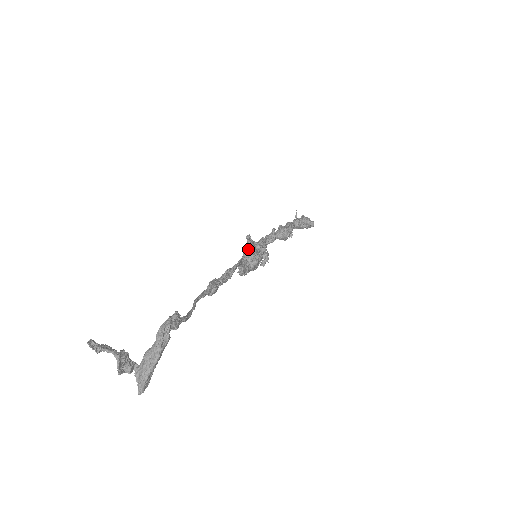
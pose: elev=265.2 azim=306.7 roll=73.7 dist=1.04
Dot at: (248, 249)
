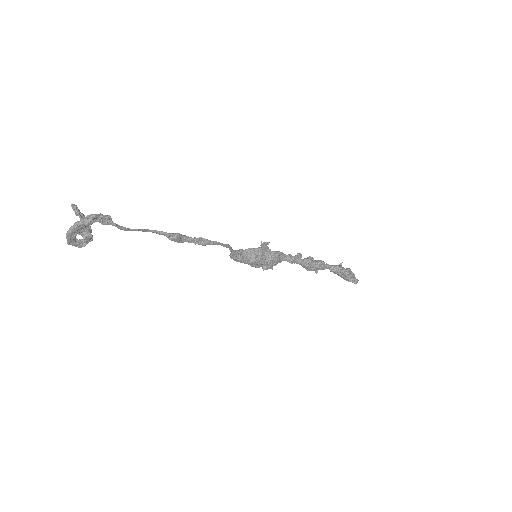
Dot at: (255, 248)
